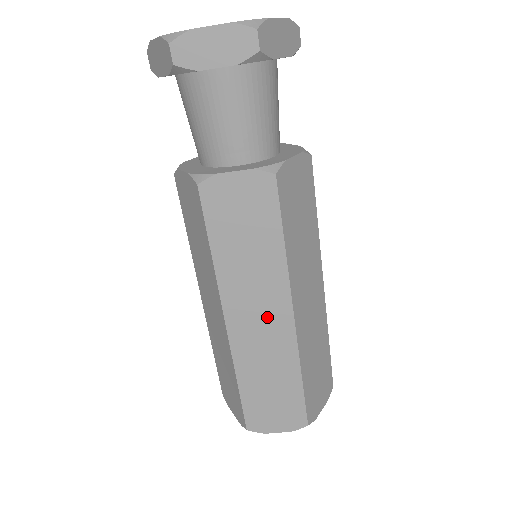
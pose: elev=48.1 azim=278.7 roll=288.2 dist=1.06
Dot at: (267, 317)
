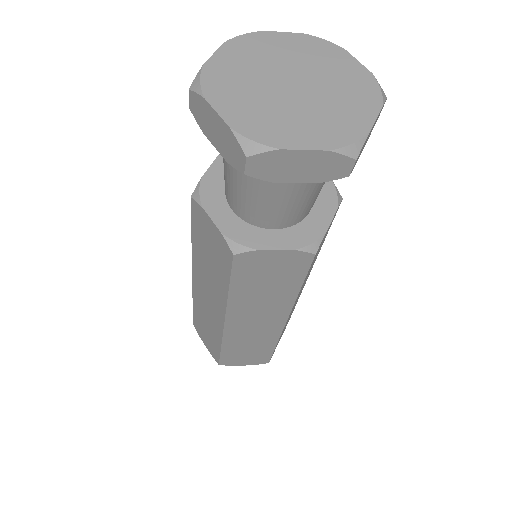
Dot at: (263, 322)
